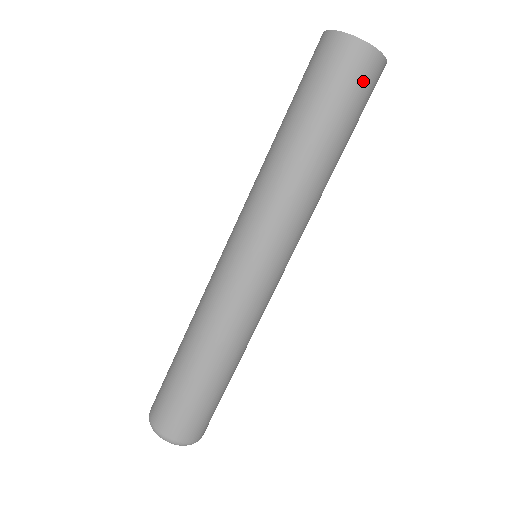
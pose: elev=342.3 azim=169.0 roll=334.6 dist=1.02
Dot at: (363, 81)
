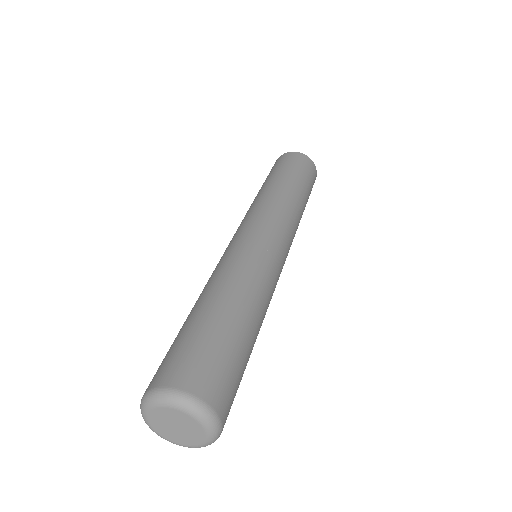
Dot at: (313, 179)
